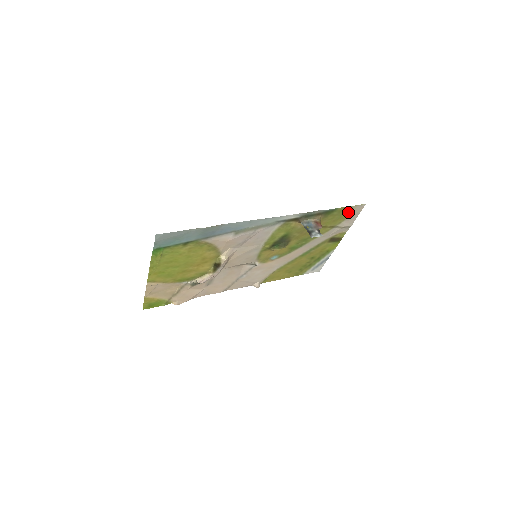
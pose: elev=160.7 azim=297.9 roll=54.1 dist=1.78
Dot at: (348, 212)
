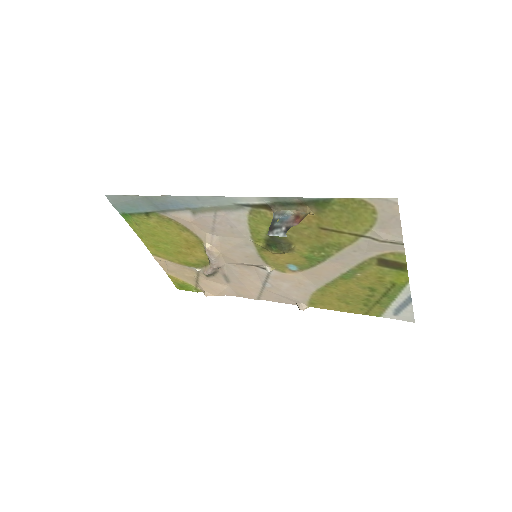
Dot at: (367, 210)
